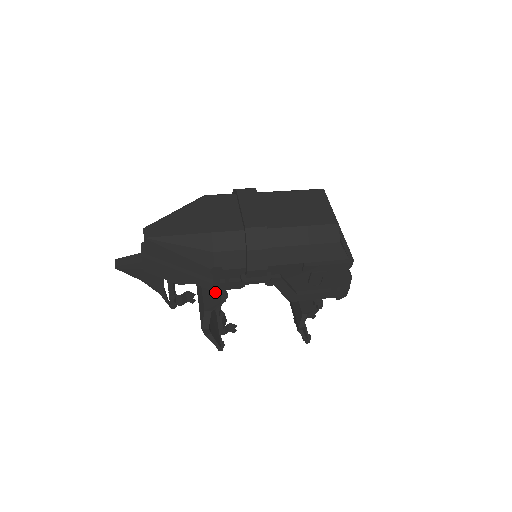
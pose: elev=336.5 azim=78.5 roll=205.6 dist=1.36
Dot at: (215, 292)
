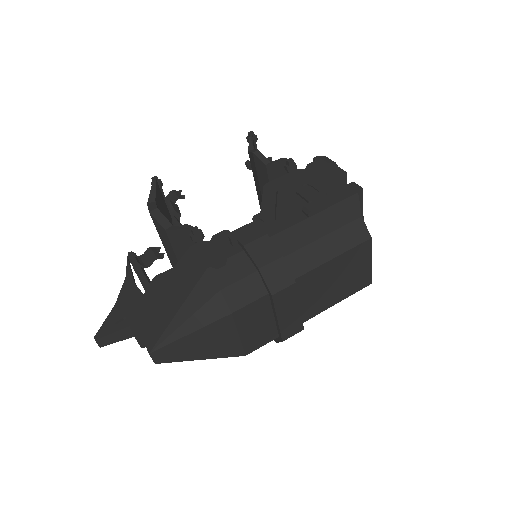
Dot at: occluded
